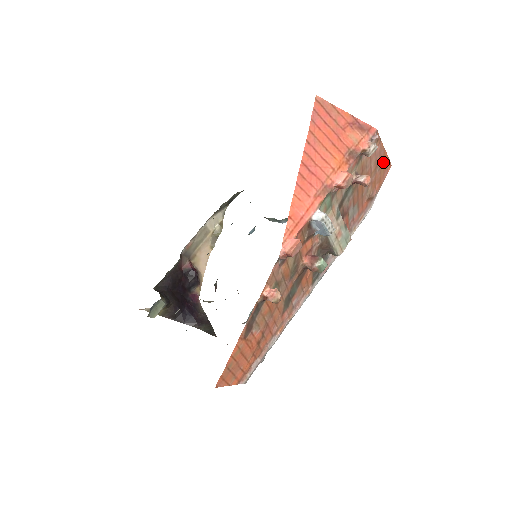
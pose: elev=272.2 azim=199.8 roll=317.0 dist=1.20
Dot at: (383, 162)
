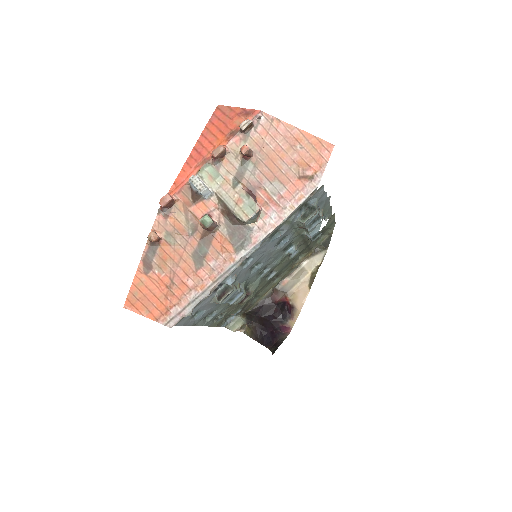
Dot at: (307, 141)
